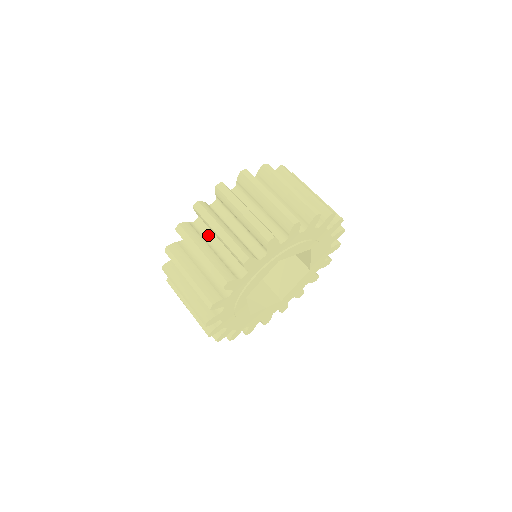
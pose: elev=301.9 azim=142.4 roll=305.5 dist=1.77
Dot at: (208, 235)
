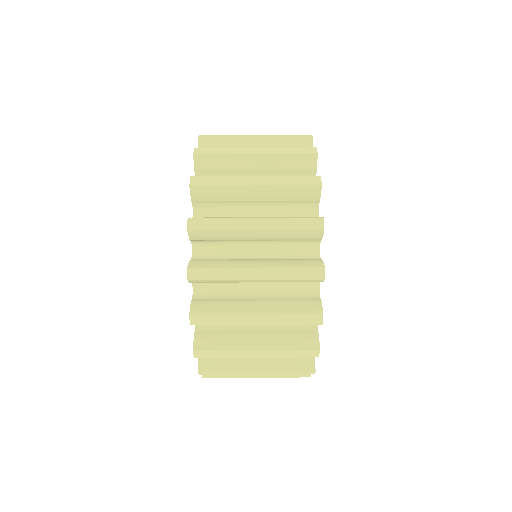
Dot at: (227, 254)
